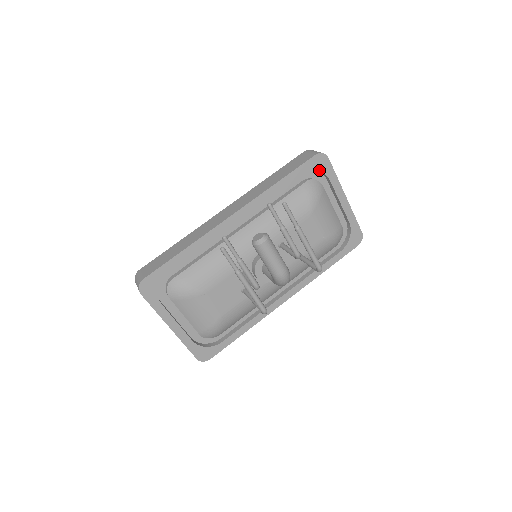
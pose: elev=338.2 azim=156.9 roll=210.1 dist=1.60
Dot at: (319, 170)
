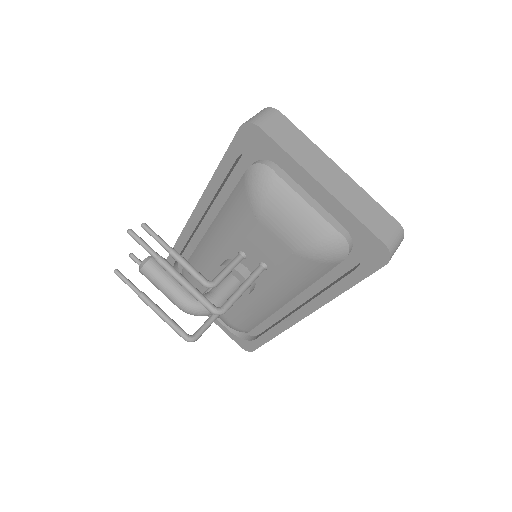
Dot at: (257, 149)
